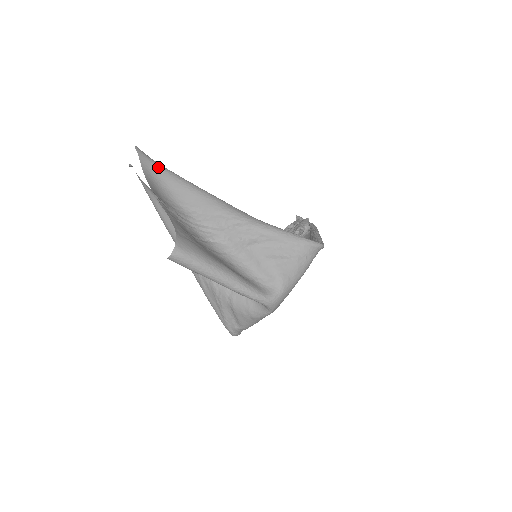
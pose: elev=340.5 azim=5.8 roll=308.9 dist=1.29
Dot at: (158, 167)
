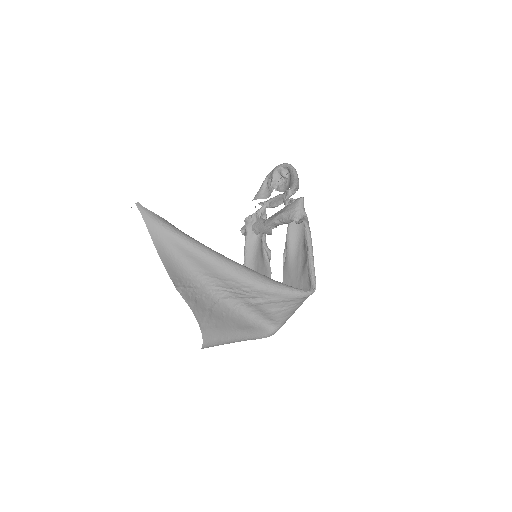
Dot at: (166, 232)
